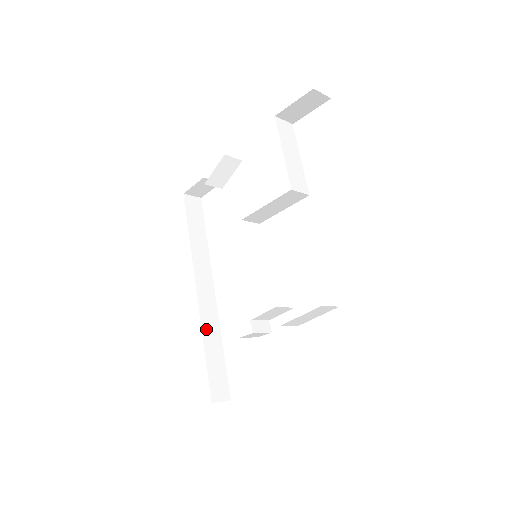
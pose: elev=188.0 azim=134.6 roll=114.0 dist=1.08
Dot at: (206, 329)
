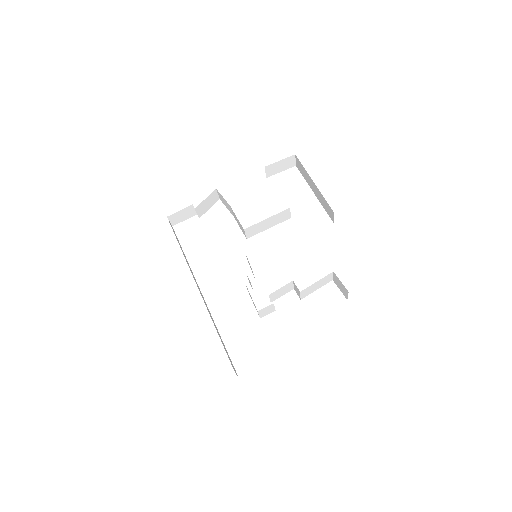
Dot at: (211, 317)
